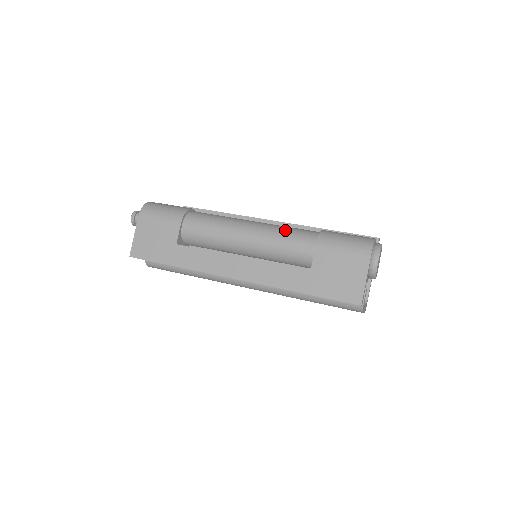
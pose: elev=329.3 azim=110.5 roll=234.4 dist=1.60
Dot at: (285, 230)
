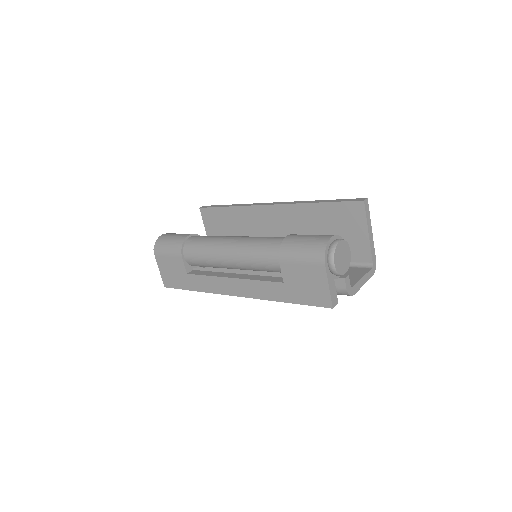
Dot at: (254, 247)
